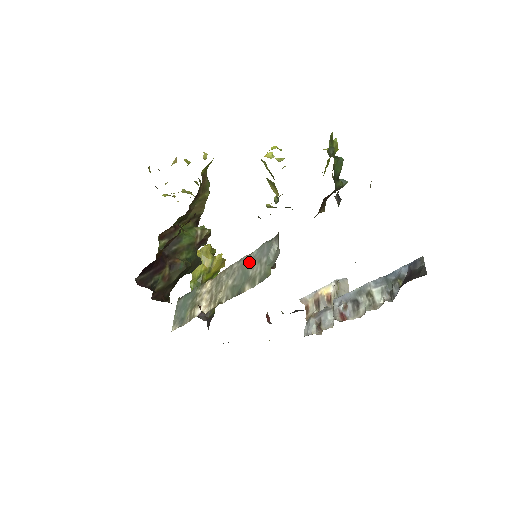
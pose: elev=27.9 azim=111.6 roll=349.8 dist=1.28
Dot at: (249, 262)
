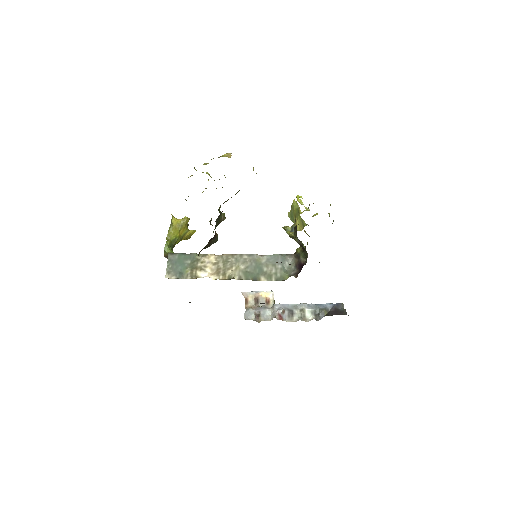
Dot at: (262, 261)
